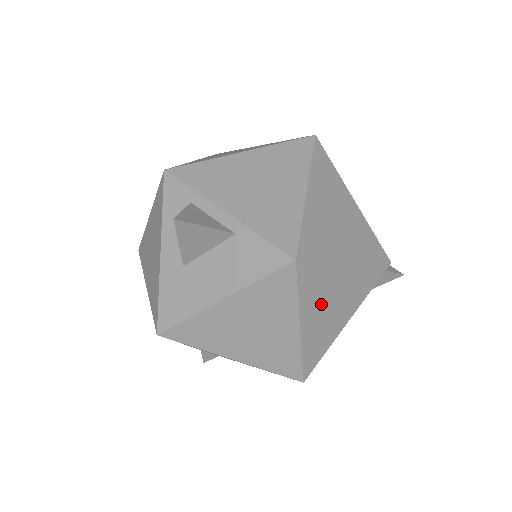
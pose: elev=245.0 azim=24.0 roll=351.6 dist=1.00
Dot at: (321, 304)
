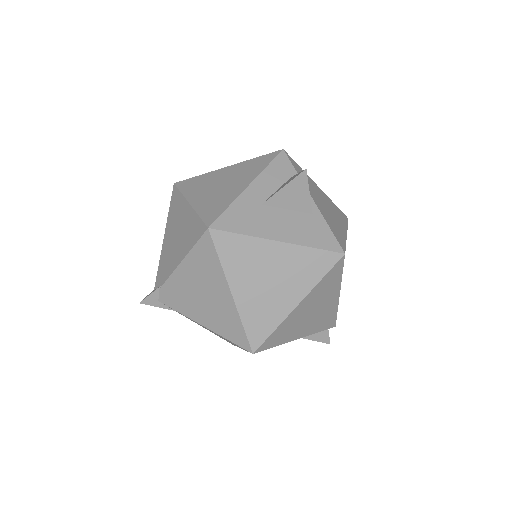
Dot at: (314, 303)
